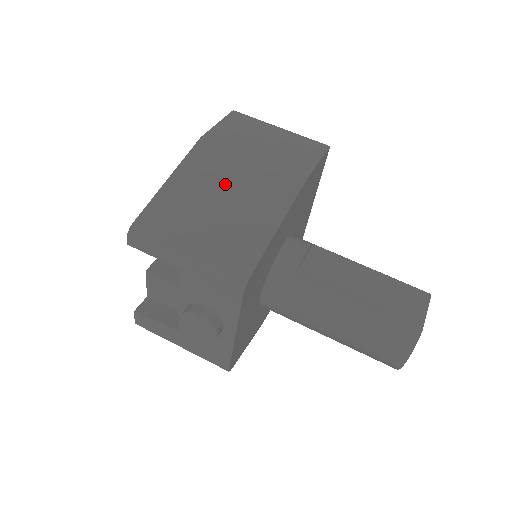
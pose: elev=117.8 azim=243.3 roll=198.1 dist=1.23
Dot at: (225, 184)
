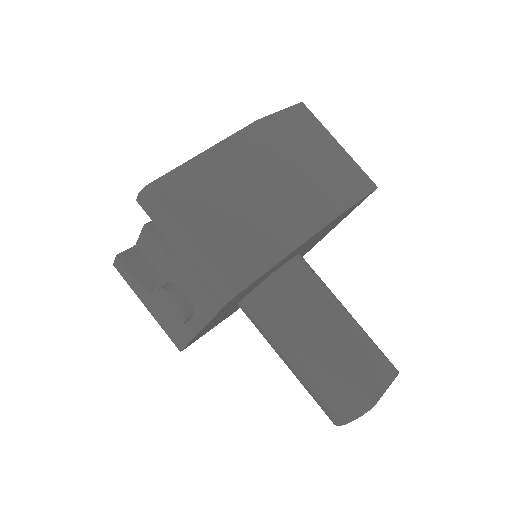
Dot at: (258, 183)
